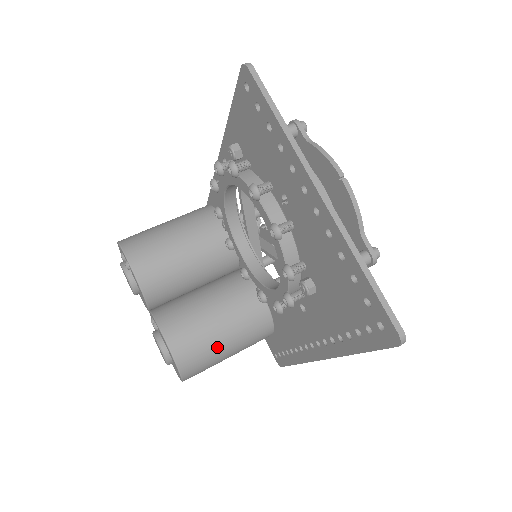
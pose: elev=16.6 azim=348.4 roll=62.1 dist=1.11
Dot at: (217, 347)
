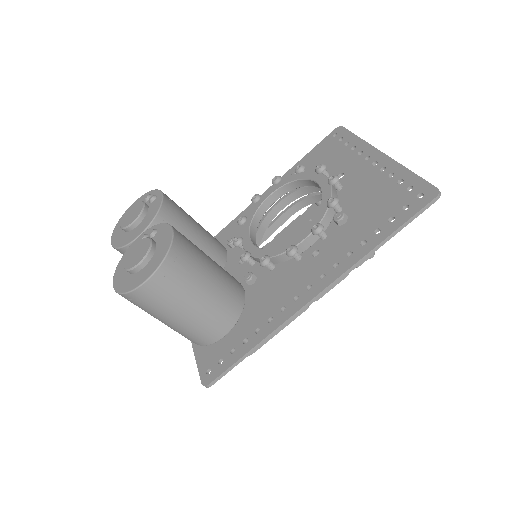
Dot at: (201, 275)
